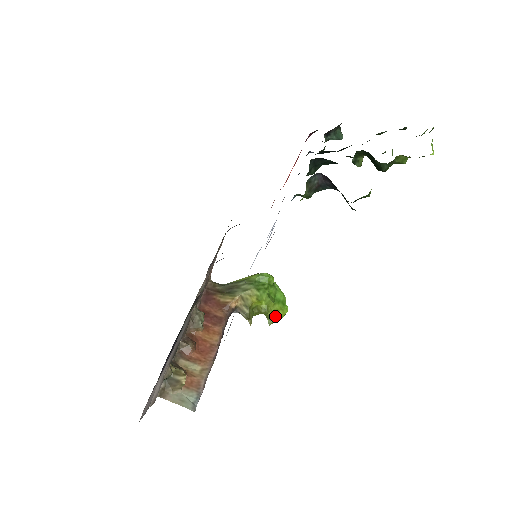
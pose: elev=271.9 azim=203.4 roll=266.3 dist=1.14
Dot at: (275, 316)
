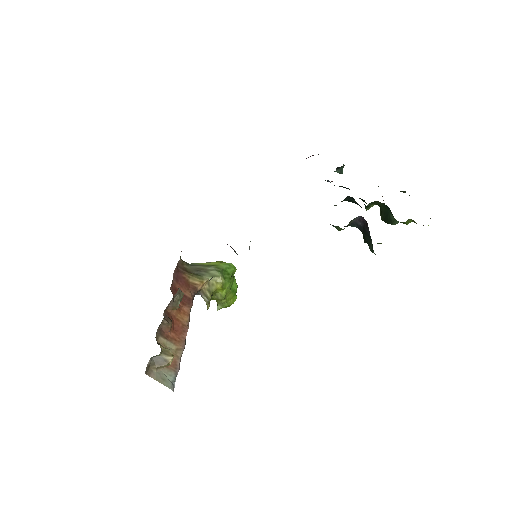
Dot at: (227, 304)
